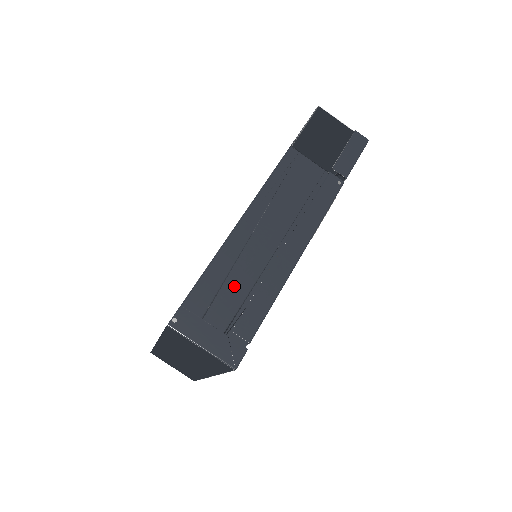
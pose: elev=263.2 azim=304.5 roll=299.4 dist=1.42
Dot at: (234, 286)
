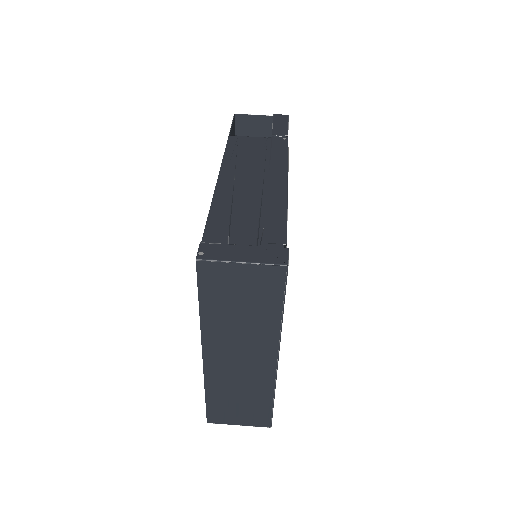
Dot at: (242, 217)
